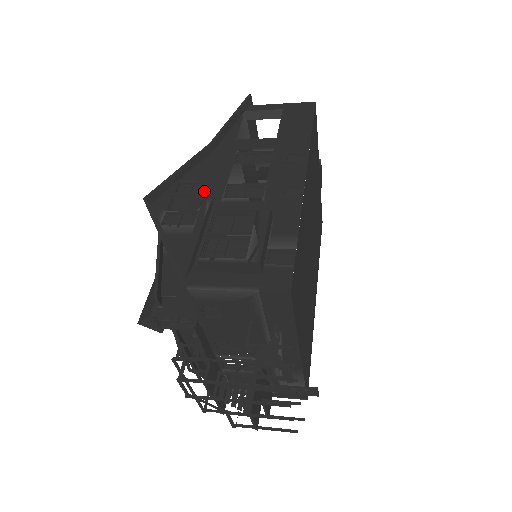
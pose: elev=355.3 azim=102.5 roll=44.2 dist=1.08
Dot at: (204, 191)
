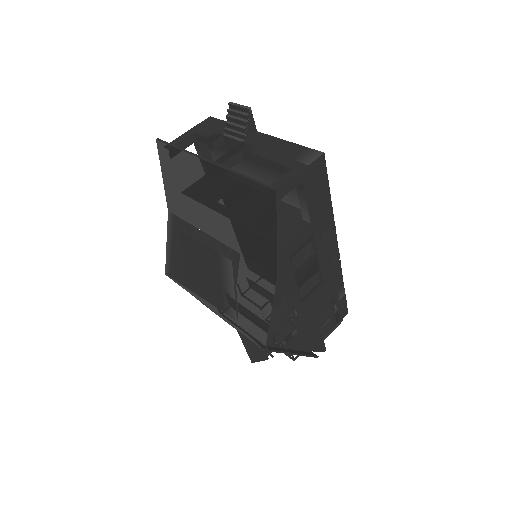
Dot at: (284, 304)
